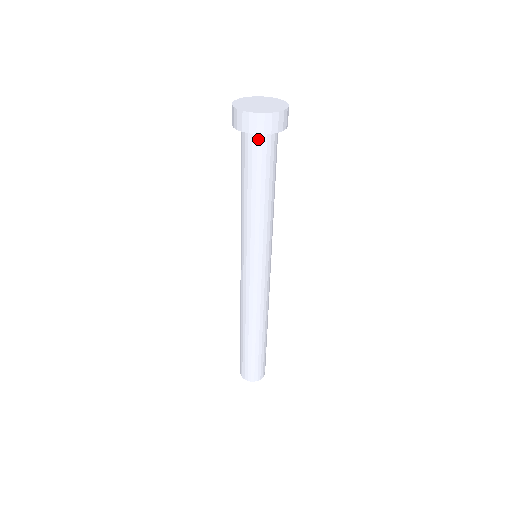
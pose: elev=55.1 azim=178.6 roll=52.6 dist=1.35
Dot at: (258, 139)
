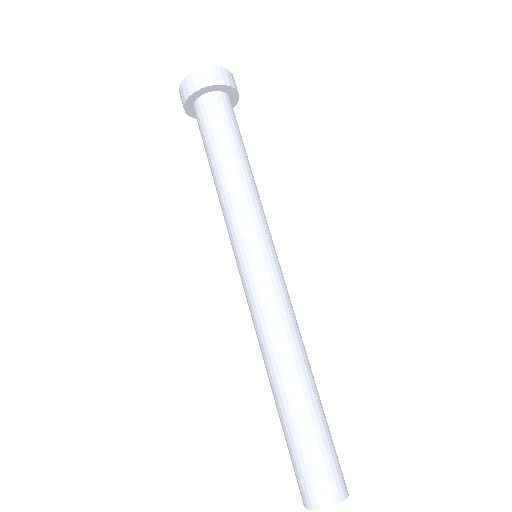
Dot at: (227, 100)
